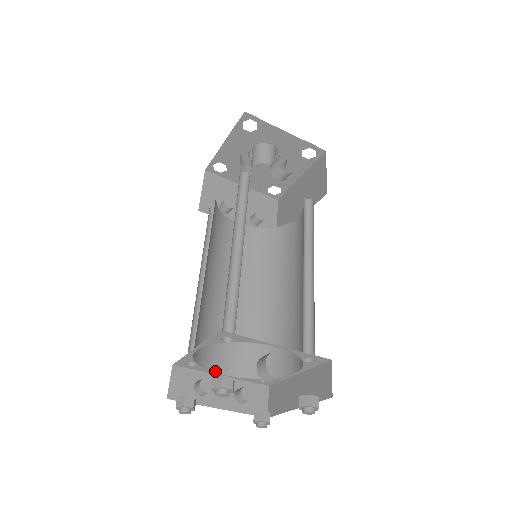
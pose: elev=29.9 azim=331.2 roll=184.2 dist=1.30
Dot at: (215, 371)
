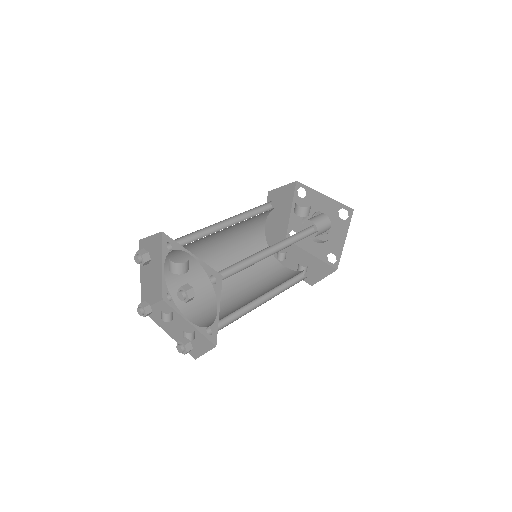
Dot at: (184, 314)
